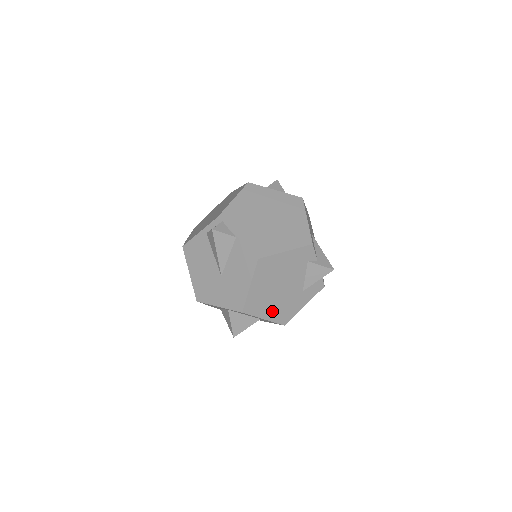
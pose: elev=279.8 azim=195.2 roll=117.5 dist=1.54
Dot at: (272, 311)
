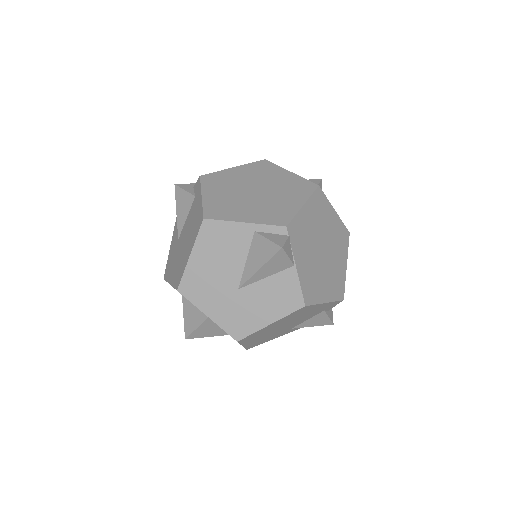
Dot at: (255, 340)
